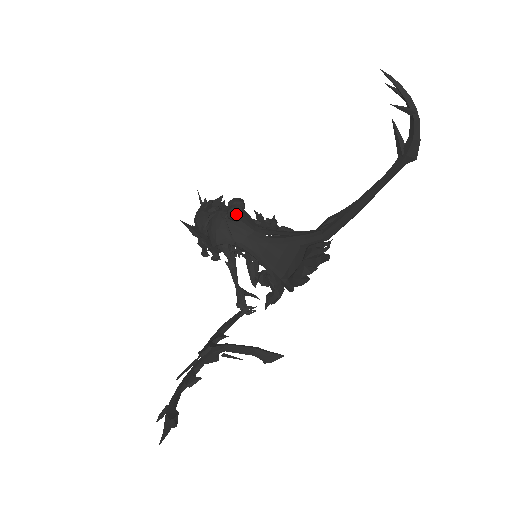
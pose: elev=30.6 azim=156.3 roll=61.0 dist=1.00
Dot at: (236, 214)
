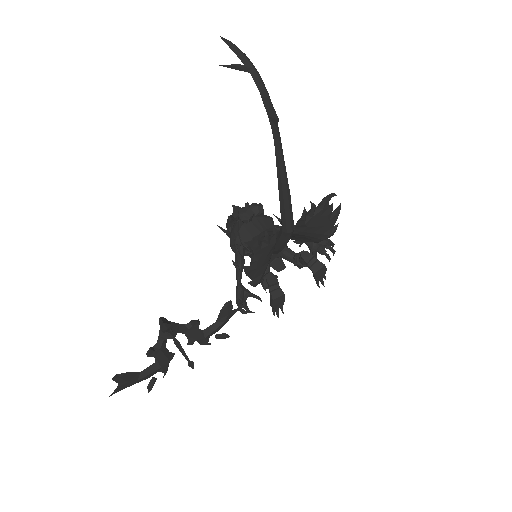
Dot at: (241, 215)
